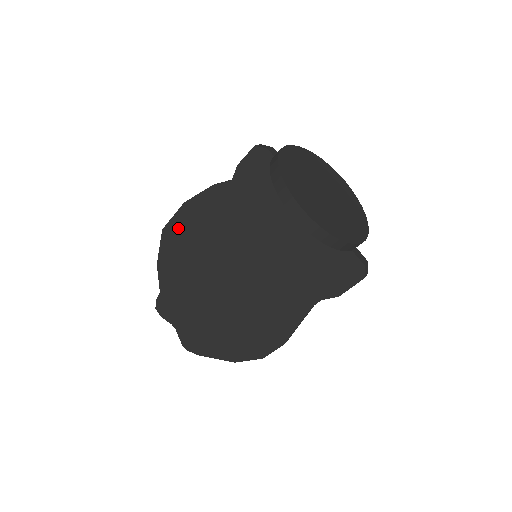
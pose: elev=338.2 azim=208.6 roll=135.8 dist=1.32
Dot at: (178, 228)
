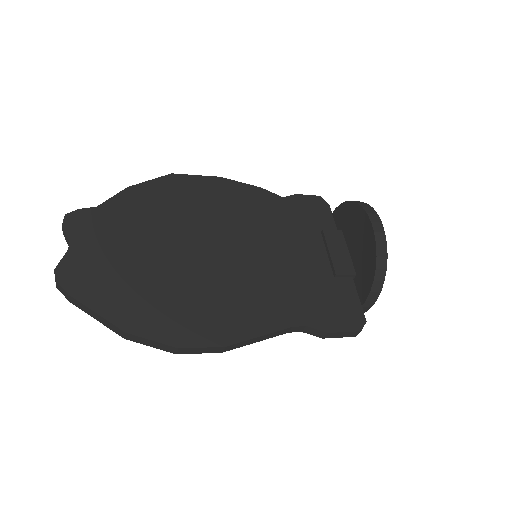
Dot at: (193, 184)
